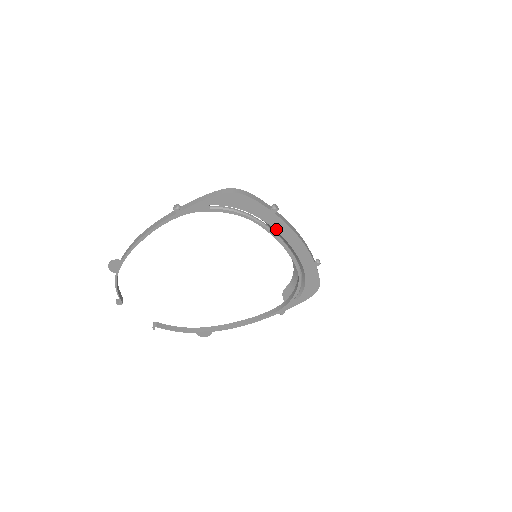
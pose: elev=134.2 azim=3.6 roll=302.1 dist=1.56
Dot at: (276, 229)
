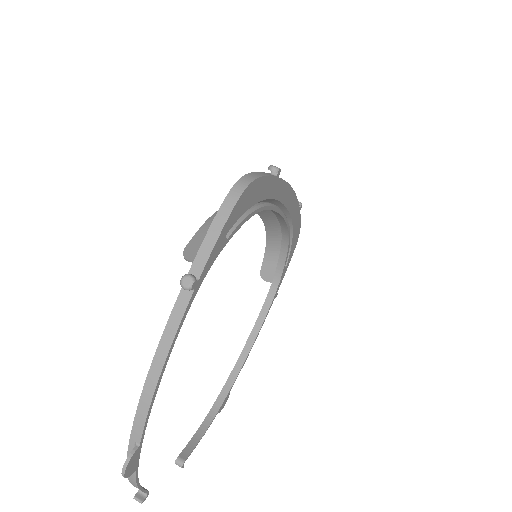
Dot at: (278, 199)
